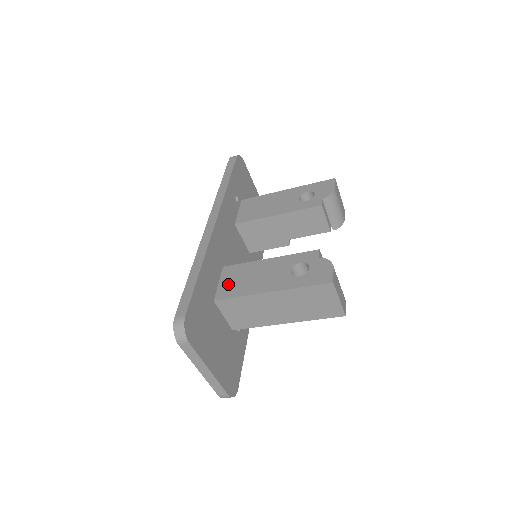
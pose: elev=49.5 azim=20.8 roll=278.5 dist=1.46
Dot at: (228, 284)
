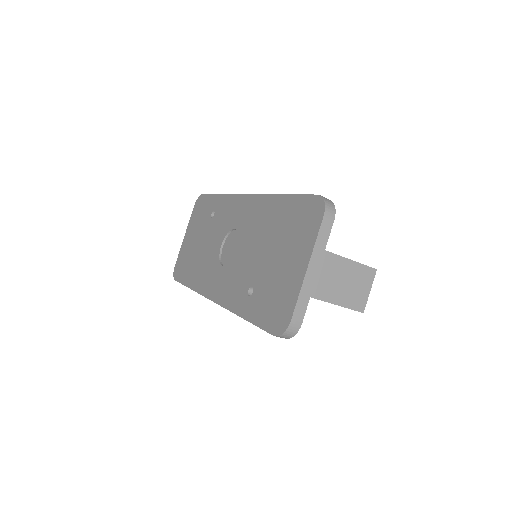
Dot at: occluded
